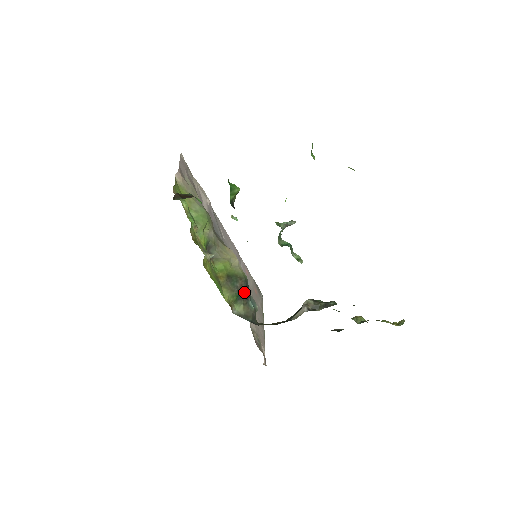
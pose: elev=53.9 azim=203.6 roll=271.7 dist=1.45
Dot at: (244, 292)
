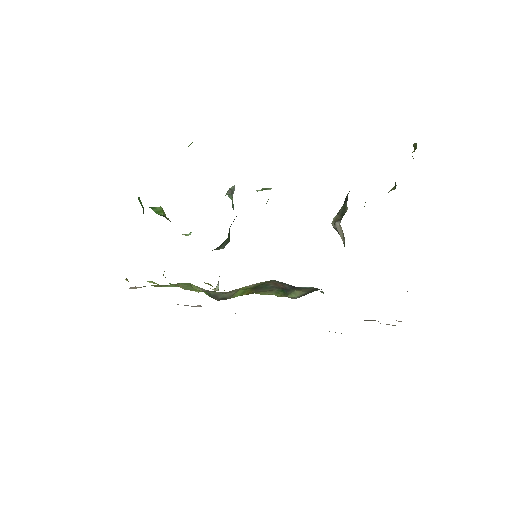
Dot at: (285, 286)
